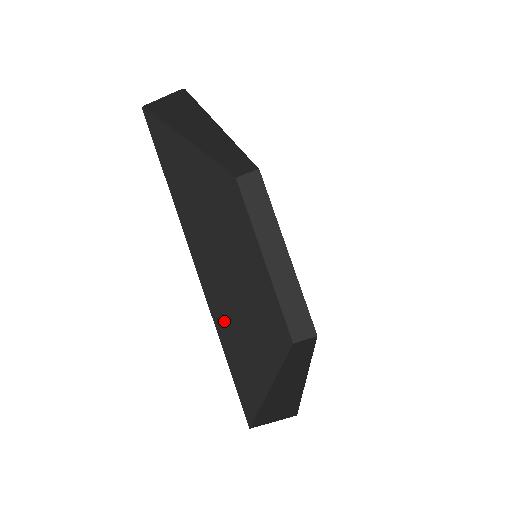
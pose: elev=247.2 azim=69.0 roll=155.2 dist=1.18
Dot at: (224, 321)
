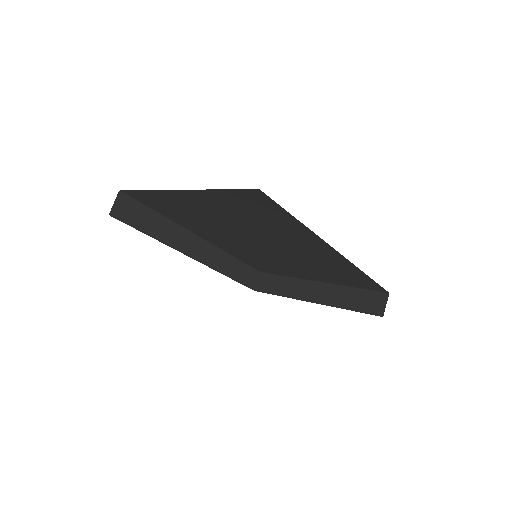
Dot at: occluded
